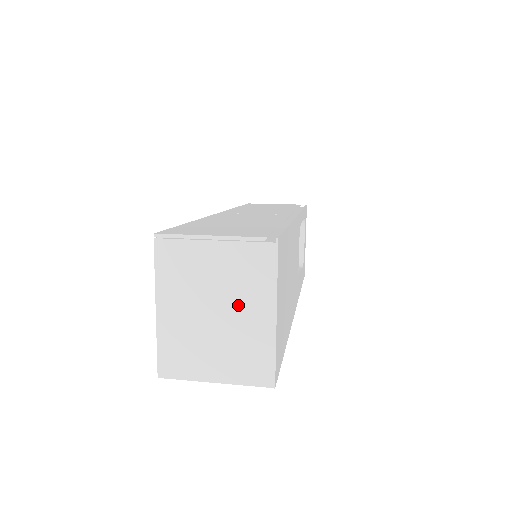
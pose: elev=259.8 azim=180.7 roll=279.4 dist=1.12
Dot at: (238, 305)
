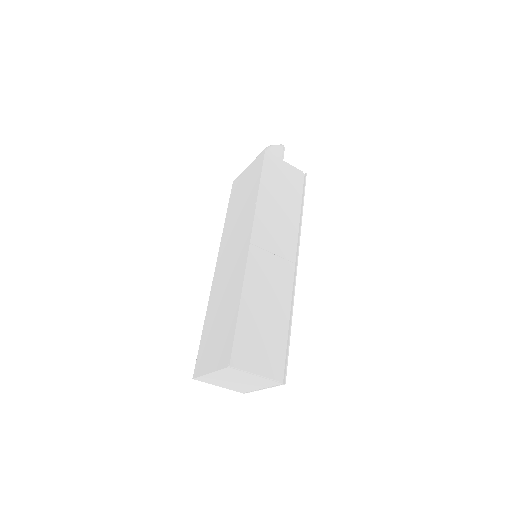
Dot at: (249, 384)
